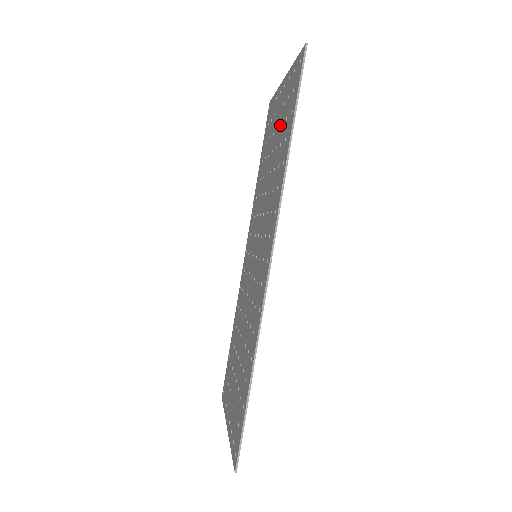
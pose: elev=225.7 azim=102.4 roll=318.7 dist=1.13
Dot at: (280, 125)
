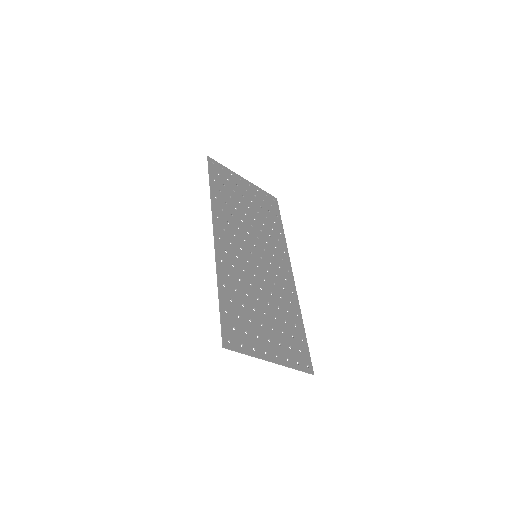
Dot at: (236, 193)
